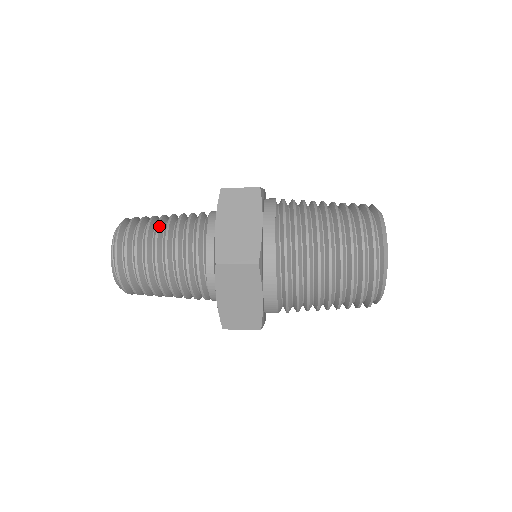
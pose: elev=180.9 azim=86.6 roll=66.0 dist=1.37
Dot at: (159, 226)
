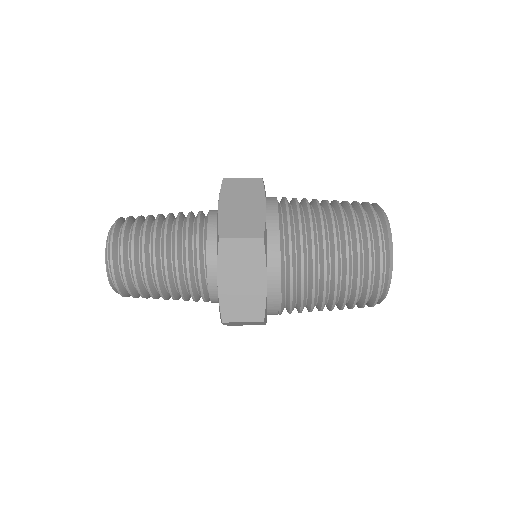
Dot at: (158, 218)
